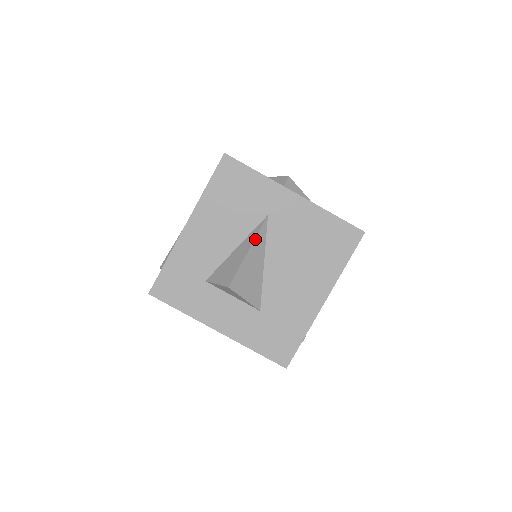
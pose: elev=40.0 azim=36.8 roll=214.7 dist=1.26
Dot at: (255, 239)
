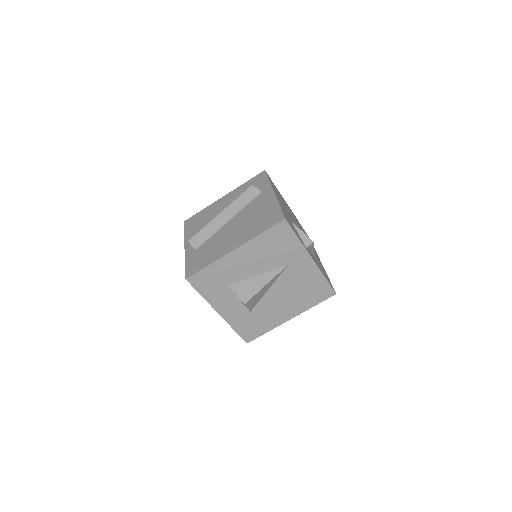
Dot at: (274, 278)
